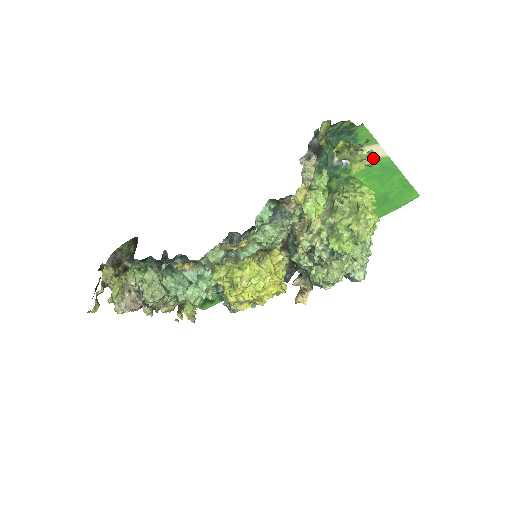
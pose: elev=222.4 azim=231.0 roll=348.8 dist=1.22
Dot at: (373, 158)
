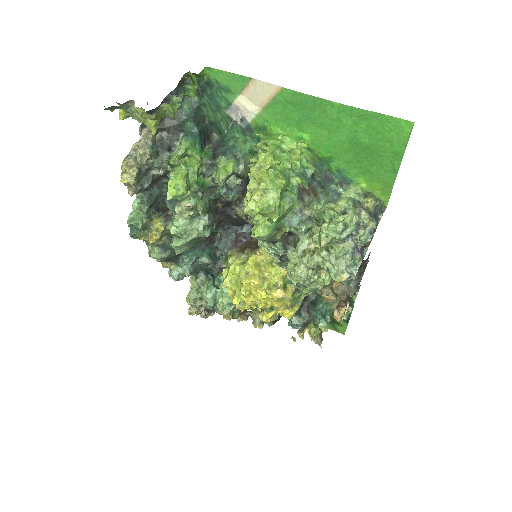
Dot at: (271, 99)
